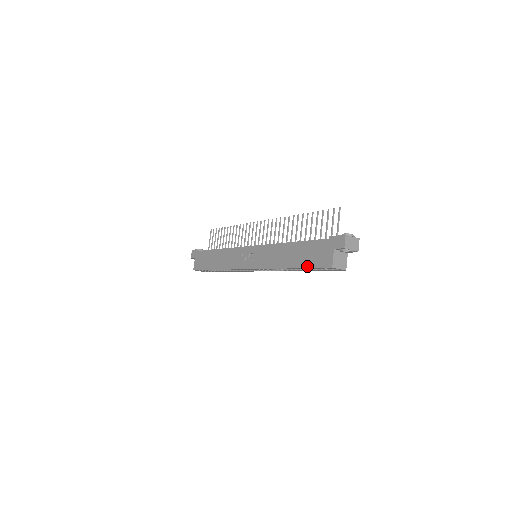
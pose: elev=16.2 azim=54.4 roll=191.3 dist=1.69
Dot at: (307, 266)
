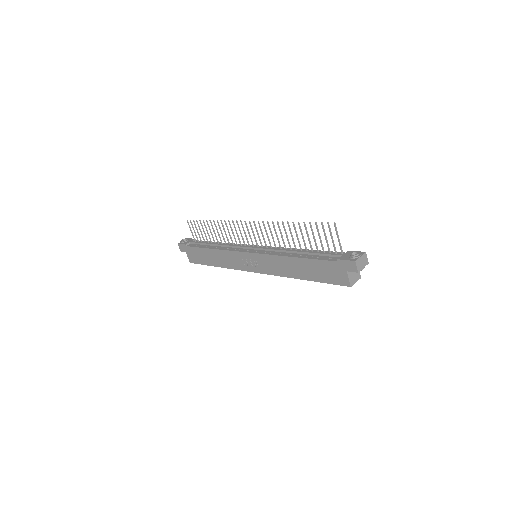
Dot at: (322, 281)
